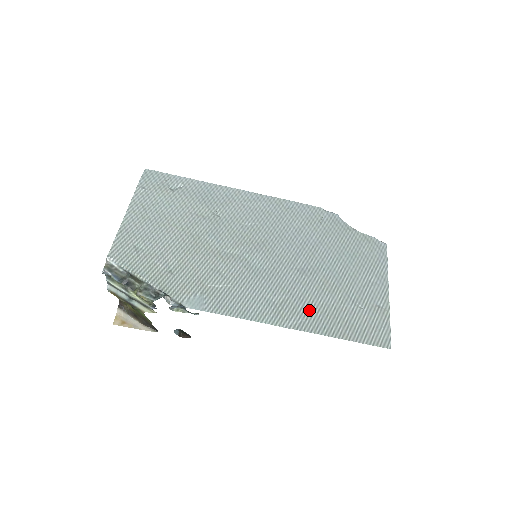
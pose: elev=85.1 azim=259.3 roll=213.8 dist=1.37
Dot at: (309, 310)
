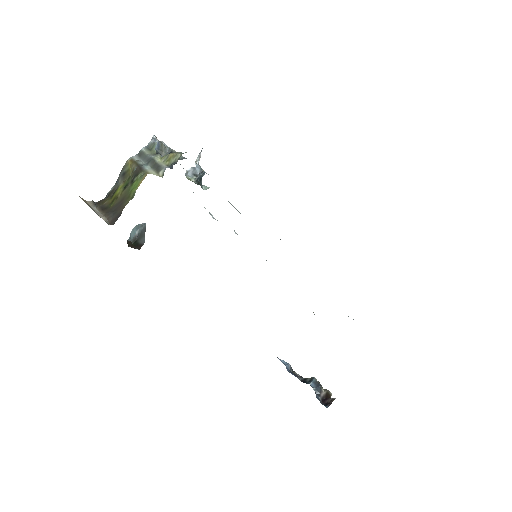
Dot at: occluded
